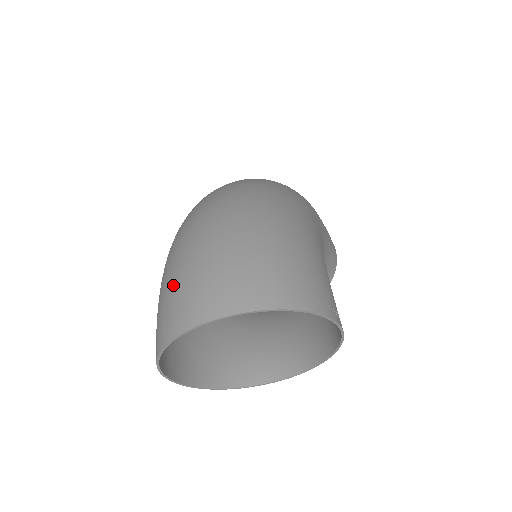
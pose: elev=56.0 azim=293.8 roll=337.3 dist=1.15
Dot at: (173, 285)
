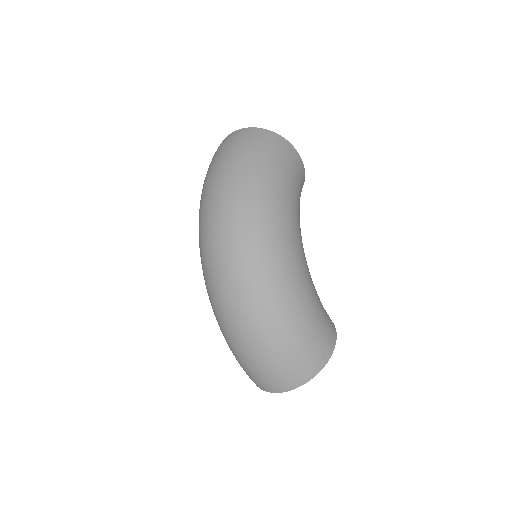
Dot at: (246, 369)
